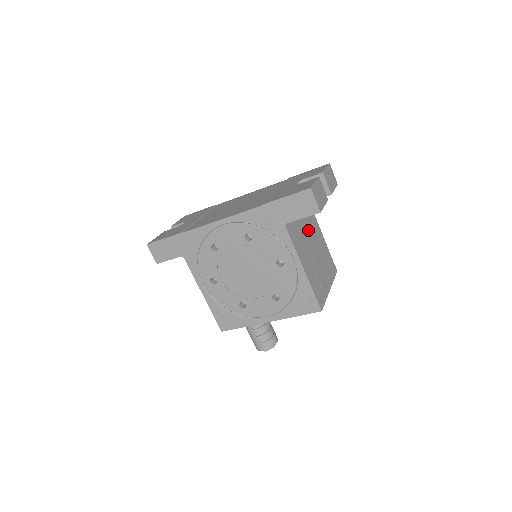
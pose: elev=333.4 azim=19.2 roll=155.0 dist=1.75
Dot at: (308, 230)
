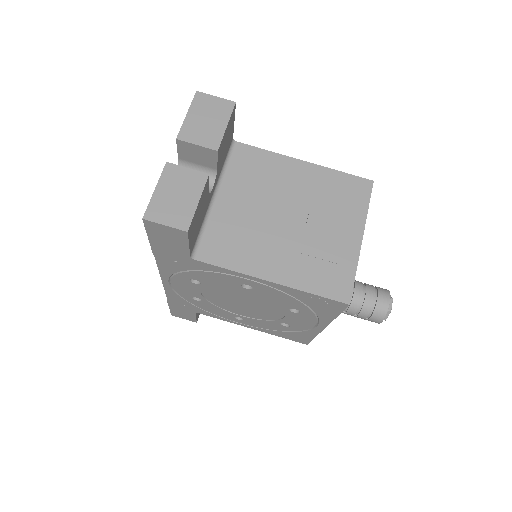
Dot at: (259, 198)
